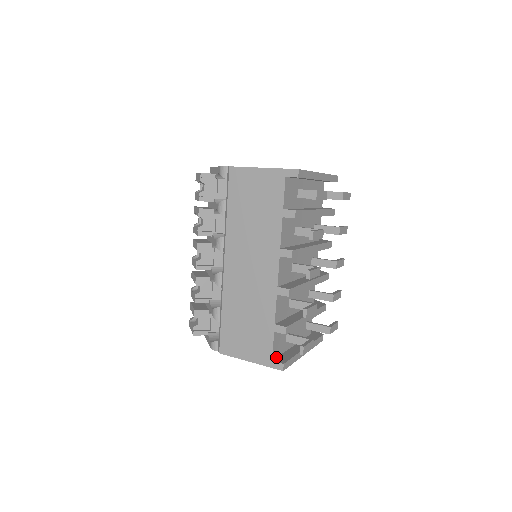
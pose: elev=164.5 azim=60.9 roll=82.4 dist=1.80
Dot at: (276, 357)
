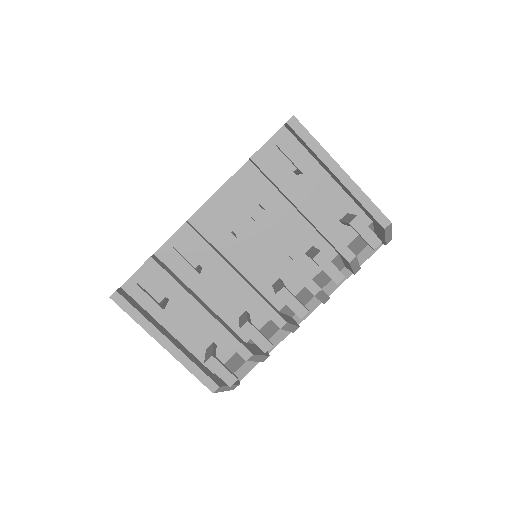
Dot at: (130, 295)
